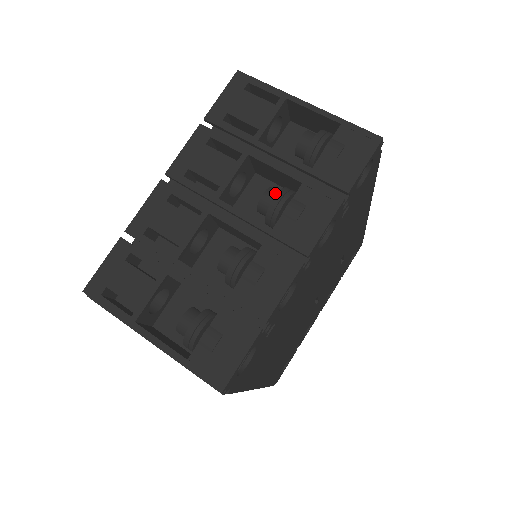
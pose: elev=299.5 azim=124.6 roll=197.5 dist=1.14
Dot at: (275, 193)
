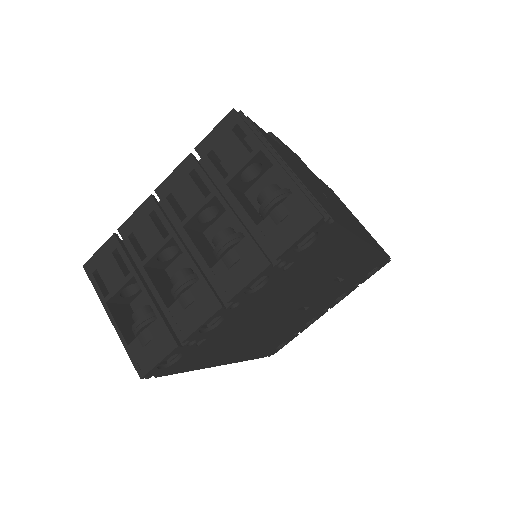
Dot at: (226, 236)
